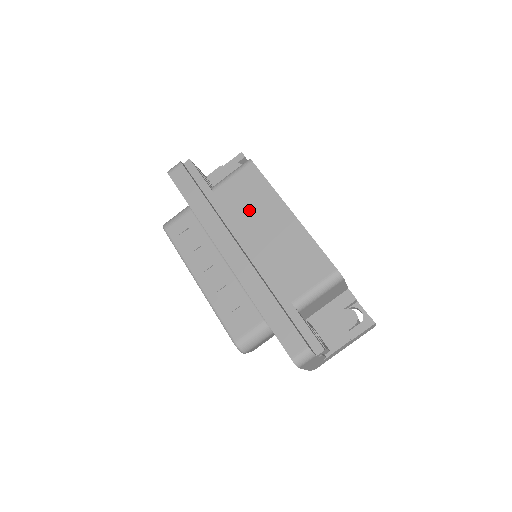
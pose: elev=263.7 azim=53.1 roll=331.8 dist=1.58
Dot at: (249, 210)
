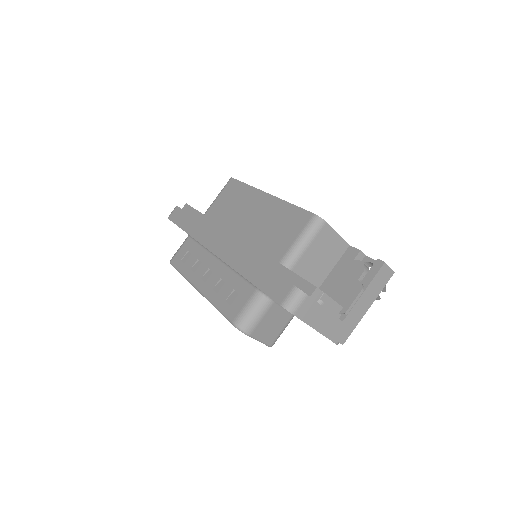
Dot at: (233, 212)
